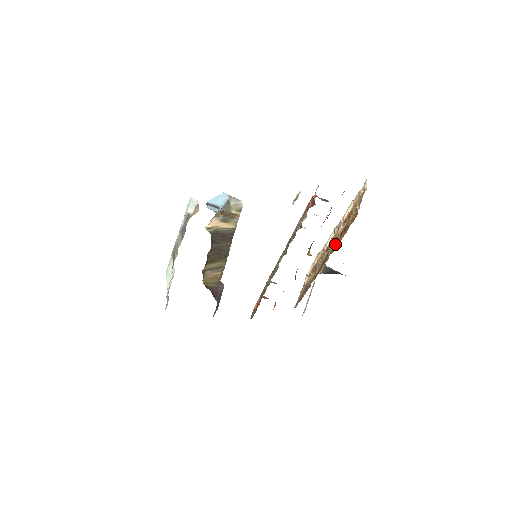
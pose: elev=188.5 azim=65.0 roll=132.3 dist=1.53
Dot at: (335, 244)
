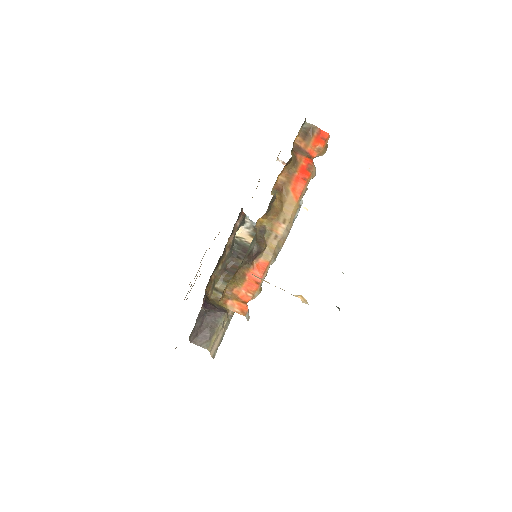
Dot at: occluded
